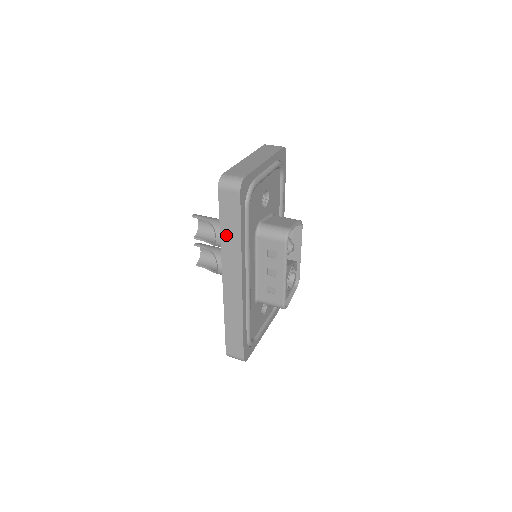
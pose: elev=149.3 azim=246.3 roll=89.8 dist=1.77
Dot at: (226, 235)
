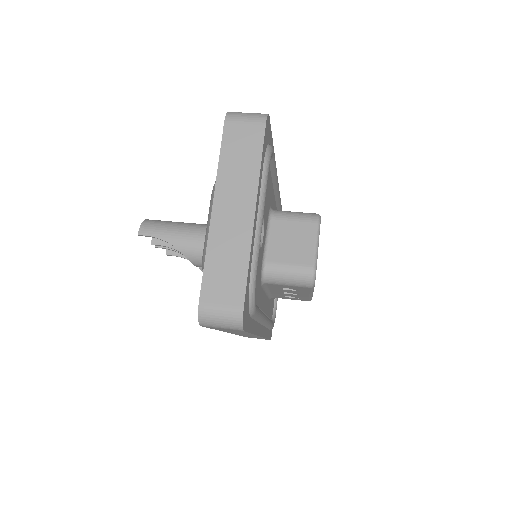
Dot at: (227, 331)
